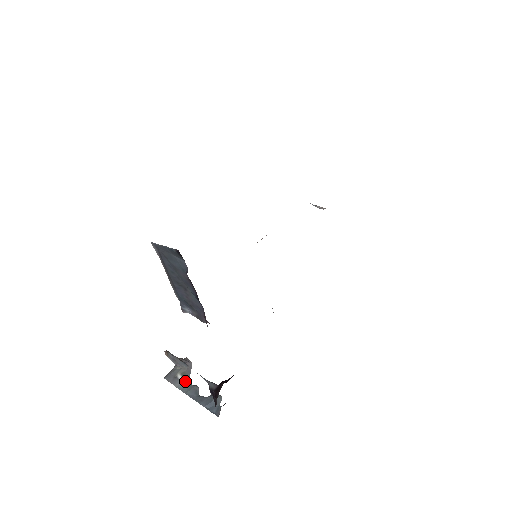
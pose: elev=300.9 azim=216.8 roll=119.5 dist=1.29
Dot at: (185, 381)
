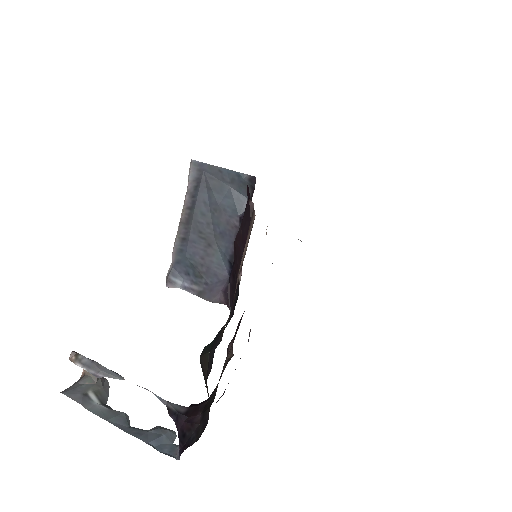
Dot at: (101, 403)
